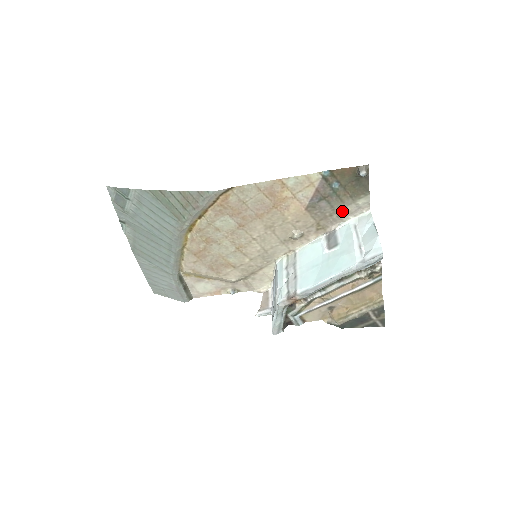
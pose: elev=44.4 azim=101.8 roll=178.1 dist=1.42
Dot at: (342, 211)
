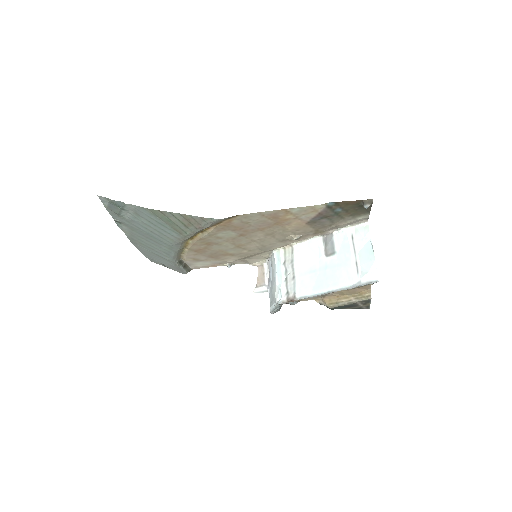
Dot at: (341, 223)
